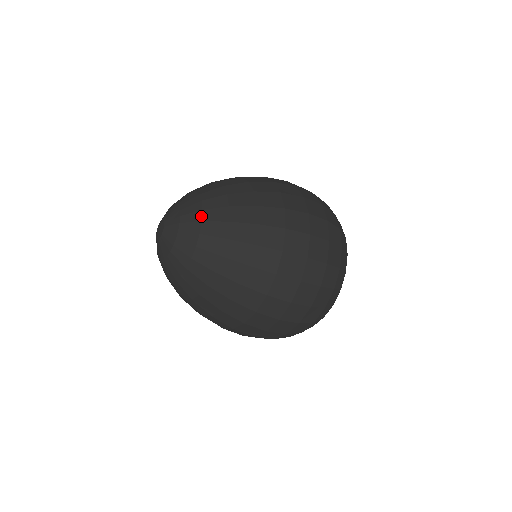
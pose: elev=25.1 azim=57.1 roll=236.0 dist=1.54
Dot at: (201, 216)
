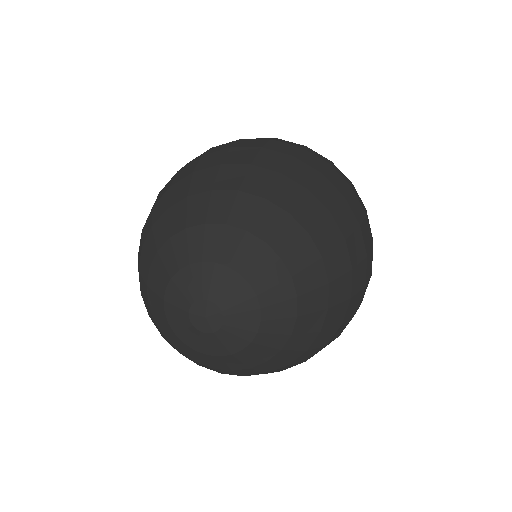
Dot at: (296, 308)
